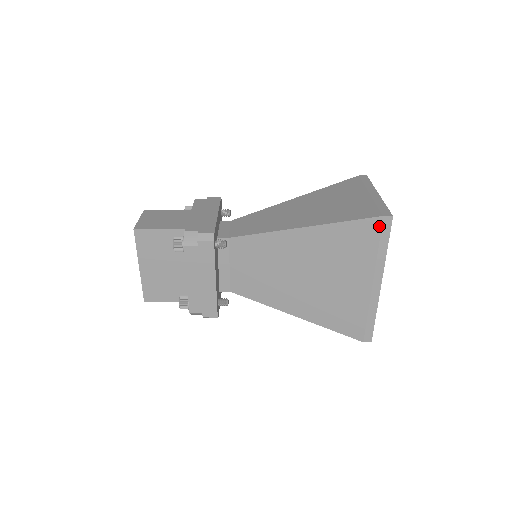
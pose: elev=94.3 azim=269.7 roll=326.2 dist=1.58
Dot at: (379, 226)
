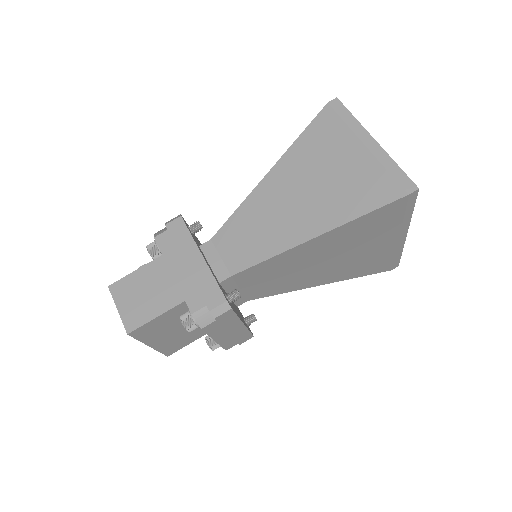
Dot at: (404, 203)
